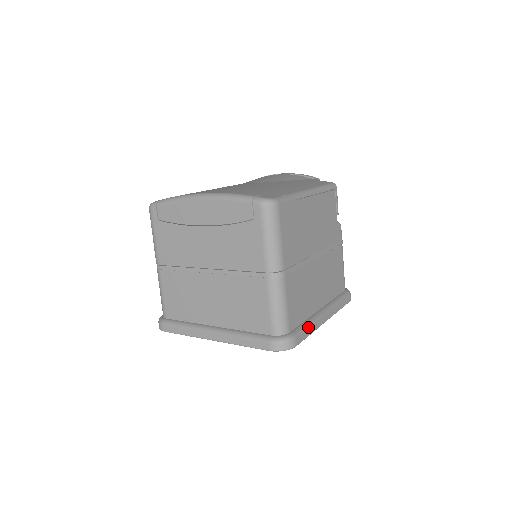
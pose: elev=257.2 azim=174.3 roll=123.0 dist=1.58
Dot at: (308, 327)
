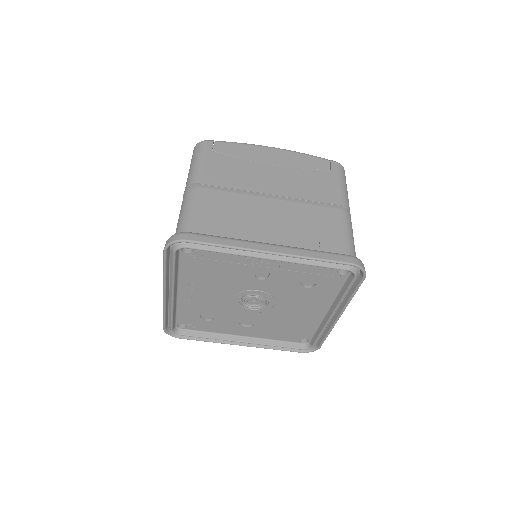
Dot at: occluded
